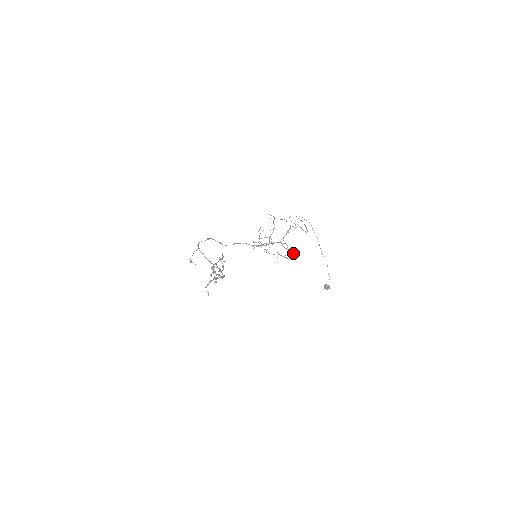
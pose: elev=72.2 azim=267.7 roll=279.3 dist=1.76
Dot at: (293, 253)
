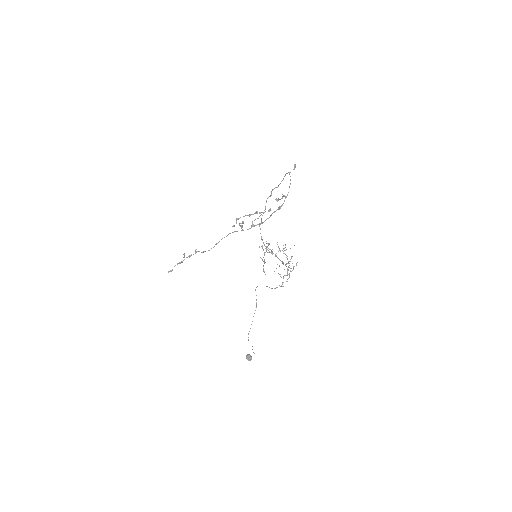
Dot at: occluded
